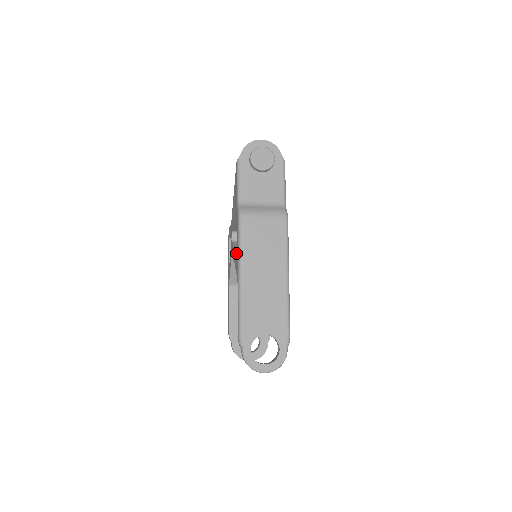
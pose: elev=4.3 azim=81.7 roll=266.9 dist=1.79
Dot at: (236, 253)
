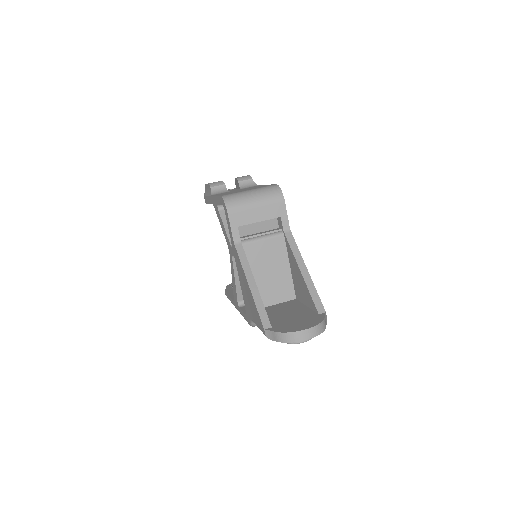
Dot at: (237, 290)
